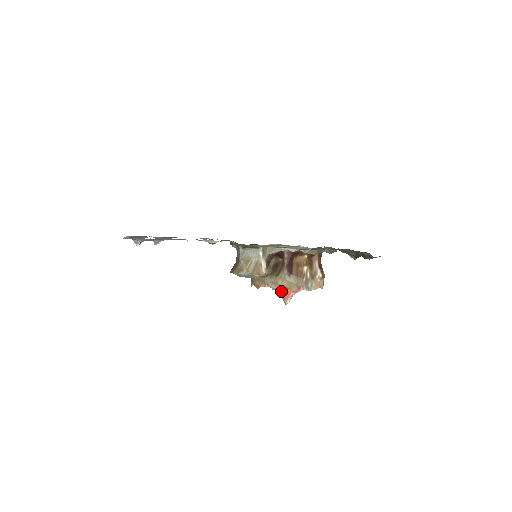
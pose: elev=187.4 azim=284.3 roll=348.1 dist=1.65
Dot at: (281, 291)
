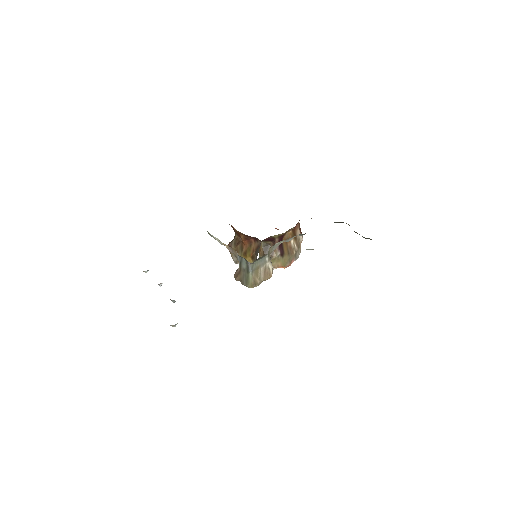
Dot at: occluded
